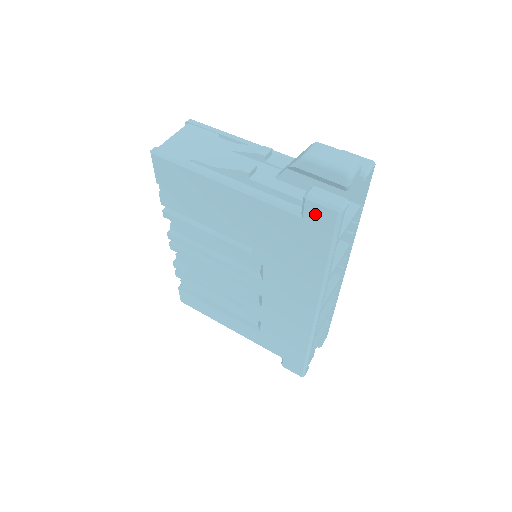
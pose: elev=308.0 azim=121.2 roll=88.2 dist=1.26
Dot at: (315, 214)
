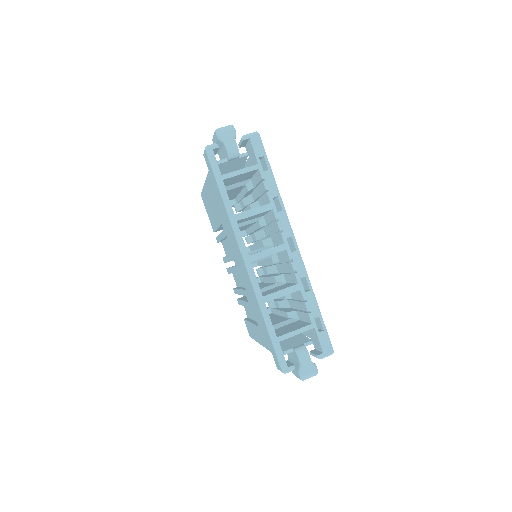
Dot at: (207, 161)
